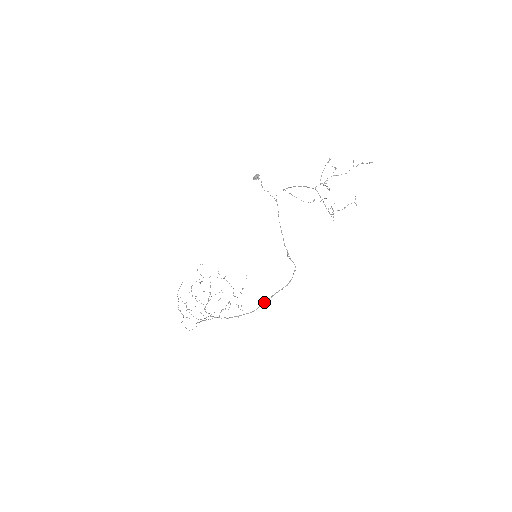
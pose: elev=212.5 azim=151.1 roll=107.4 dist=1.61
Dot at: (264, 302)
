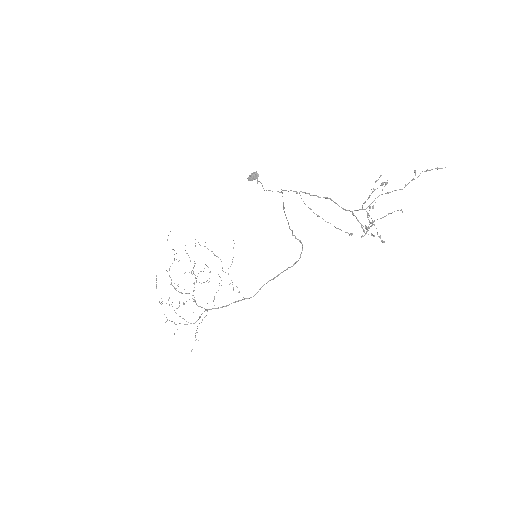
Dot at: occluded
